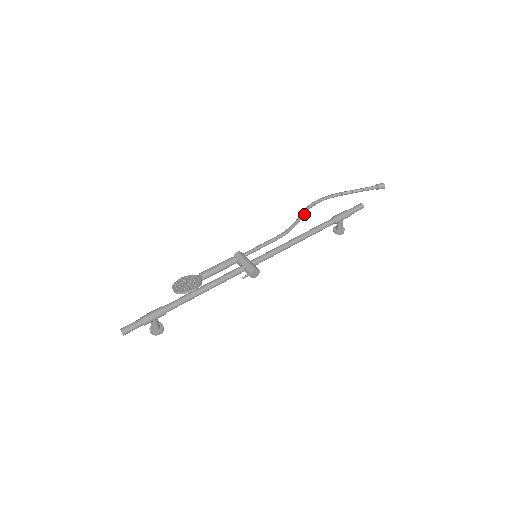
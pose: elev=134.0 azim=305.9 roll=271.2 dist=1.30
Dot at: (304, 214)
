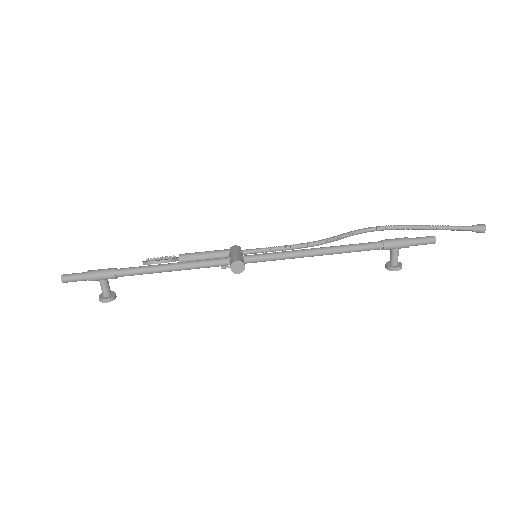
Dot at: (348, 235)
